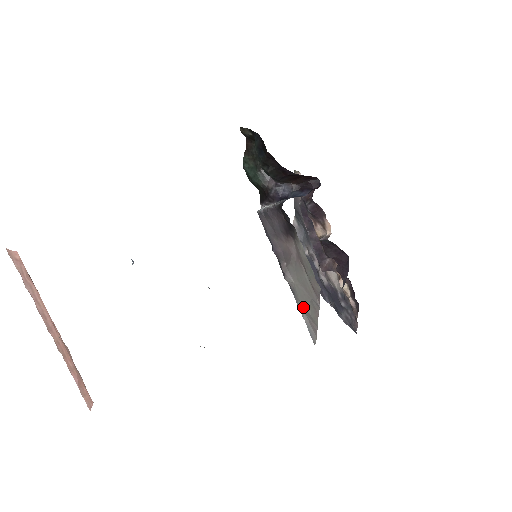
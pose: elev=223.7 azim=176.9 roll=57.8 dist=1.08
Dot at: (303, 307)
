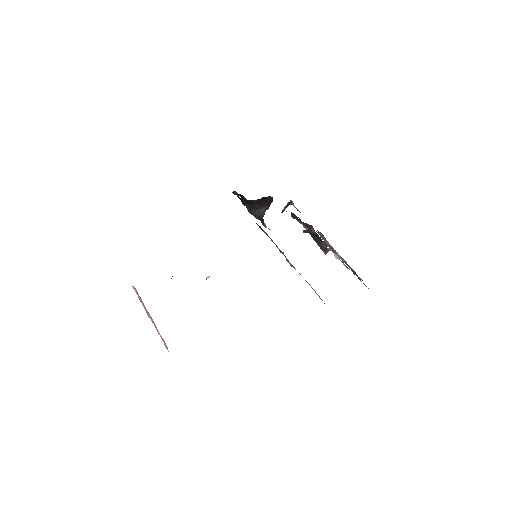
Dot at: occluded
